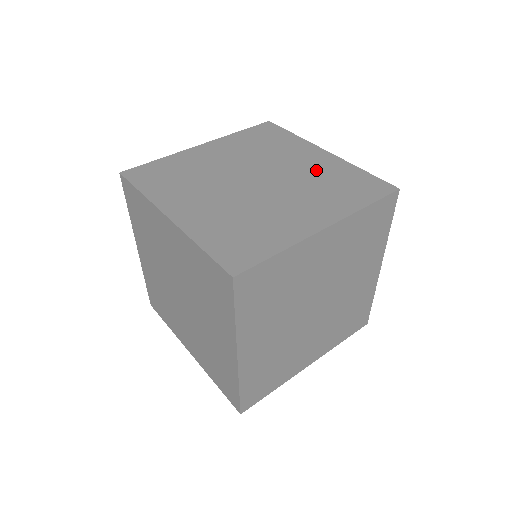
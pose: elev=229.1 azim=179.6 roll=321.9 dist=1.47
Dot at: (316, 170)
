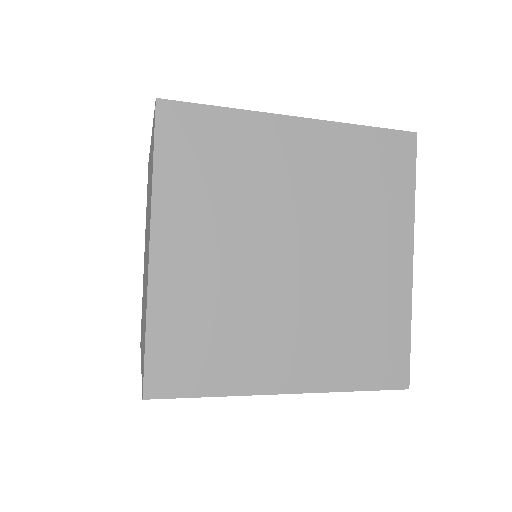
Dot at: (325, 173)
